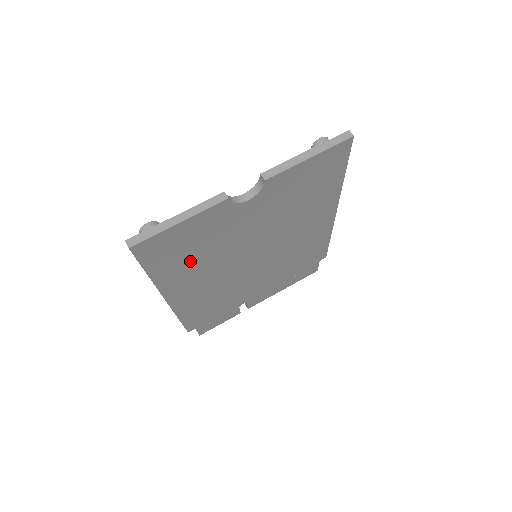
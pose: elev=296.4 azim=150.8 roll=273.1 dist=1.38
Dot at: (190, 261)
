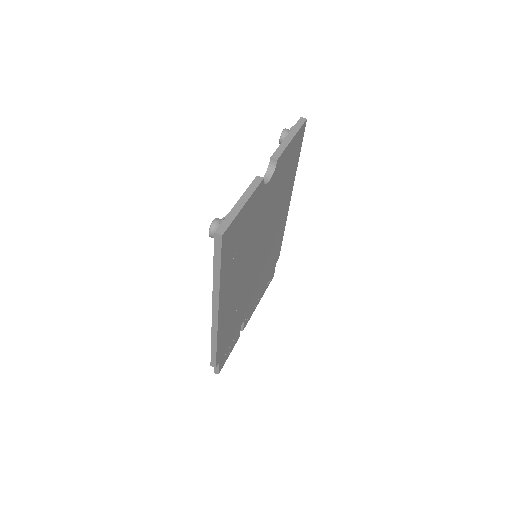
Dot at: (237, 257)
